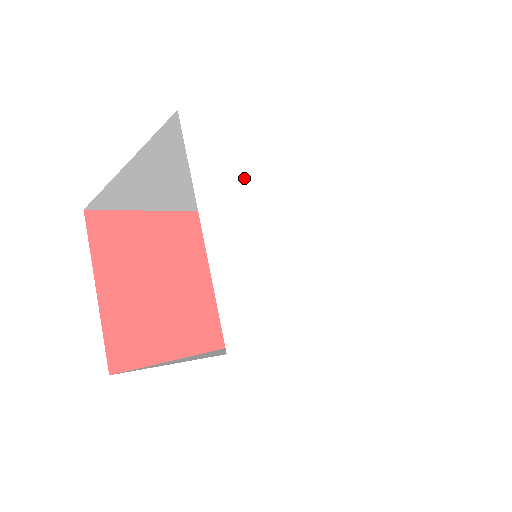
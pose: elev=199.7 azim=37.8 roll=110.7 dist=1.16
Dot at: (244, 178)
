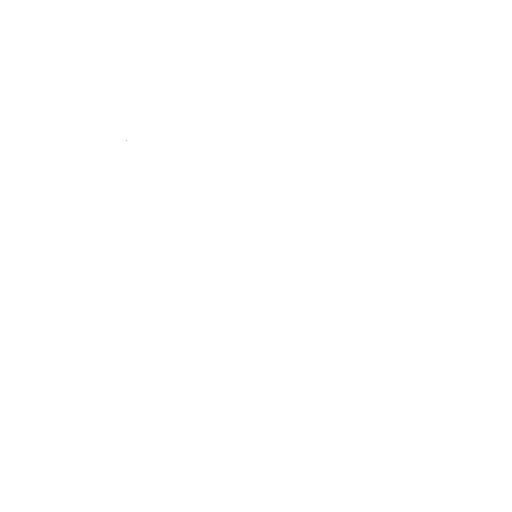
Dot at: (213, 134)
